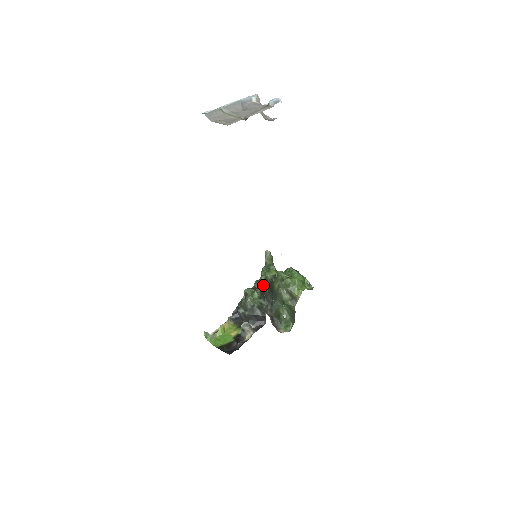
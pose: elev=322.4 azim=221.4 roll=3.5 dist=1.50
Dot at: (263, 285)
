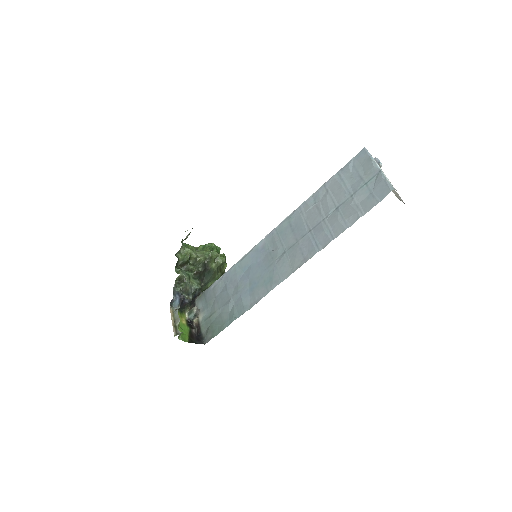
Dot at: (187, 263)
